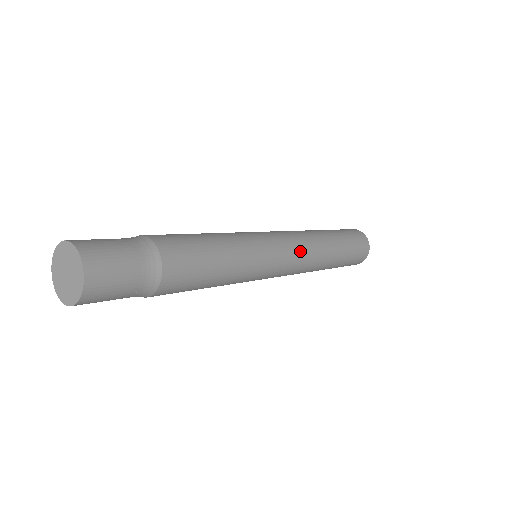
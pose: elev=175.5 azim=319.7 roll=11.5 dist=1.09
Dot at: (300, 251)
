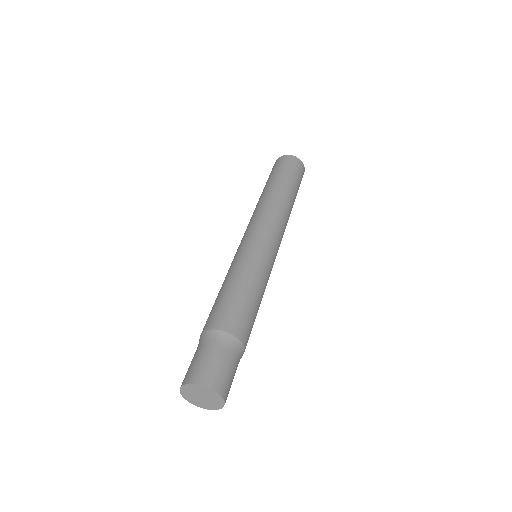
Dot at: (282, 233)
